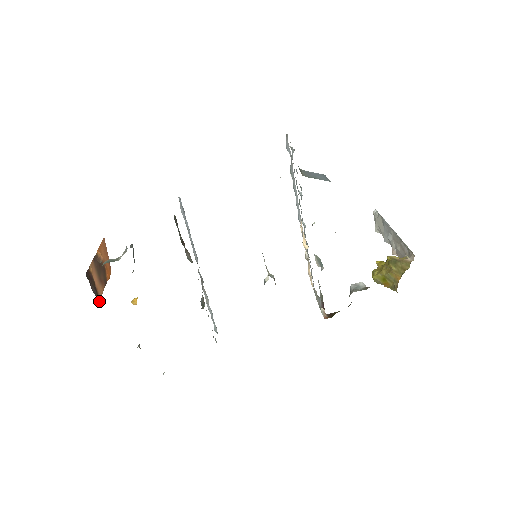
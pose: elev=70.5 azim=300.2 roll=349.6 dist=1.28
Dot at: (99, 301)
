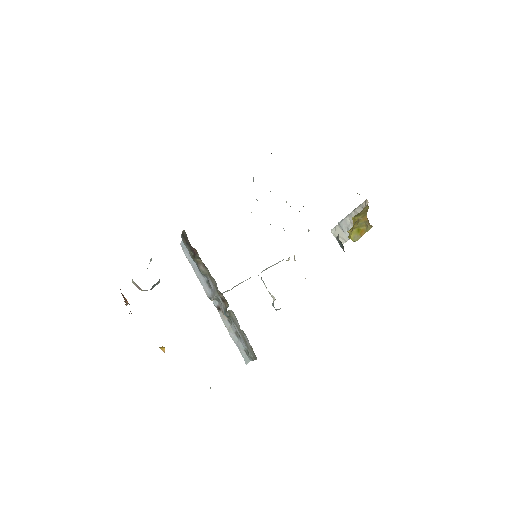
Dot at: occluded
